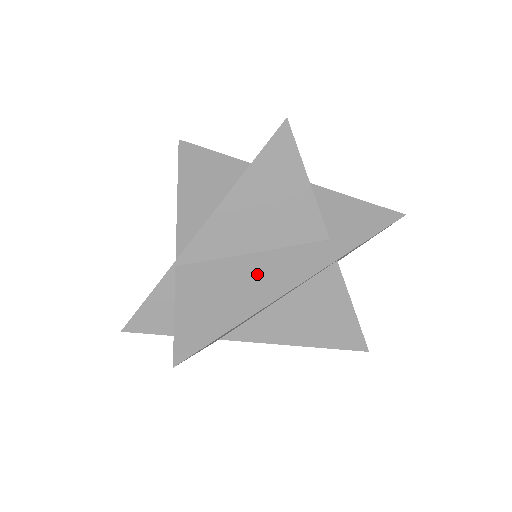
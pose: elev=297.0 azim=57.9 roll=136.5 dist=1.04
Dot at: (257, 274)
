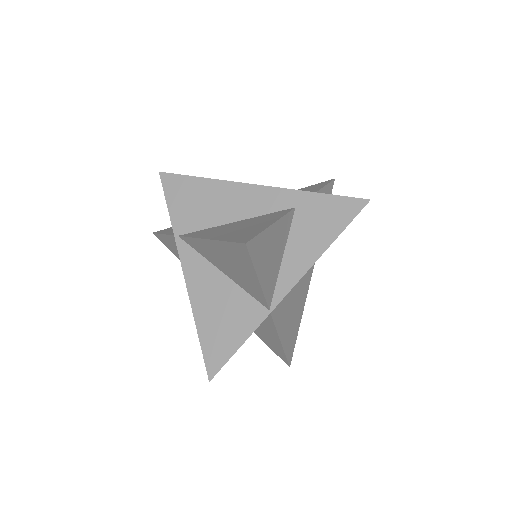
Dot at: occluded
